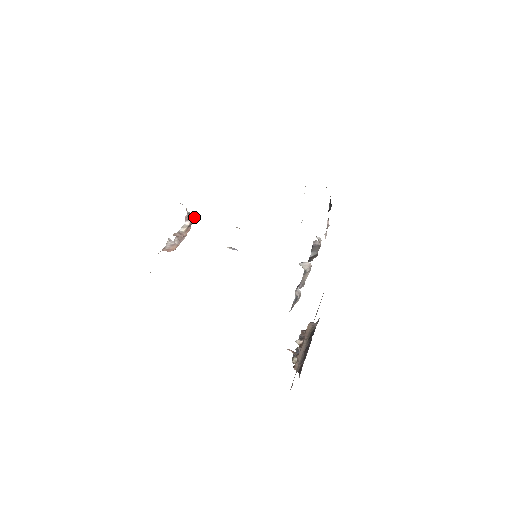
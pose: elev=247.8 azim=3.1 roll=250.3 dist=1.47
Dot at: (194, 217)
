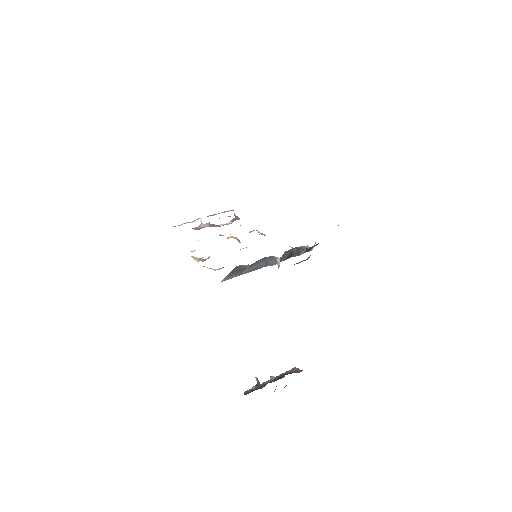
Dot at: occluded
